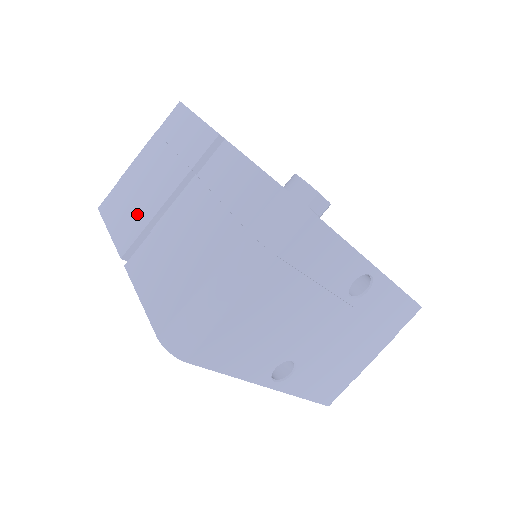
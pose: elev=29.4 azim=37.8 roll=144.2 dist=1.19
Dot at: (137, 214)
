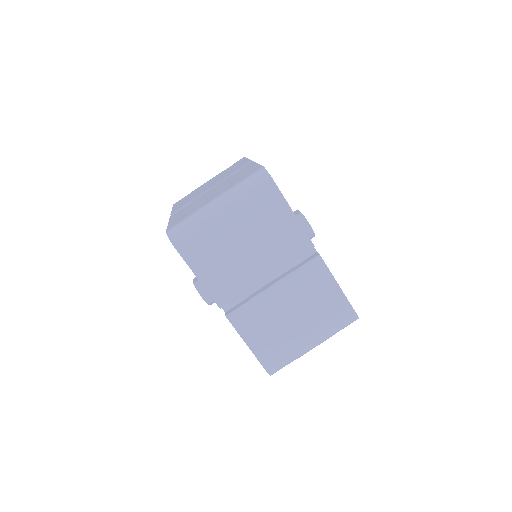
Dot at: (233, 277)
